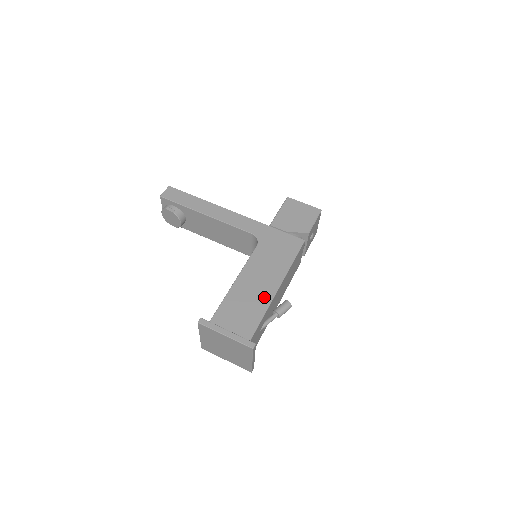
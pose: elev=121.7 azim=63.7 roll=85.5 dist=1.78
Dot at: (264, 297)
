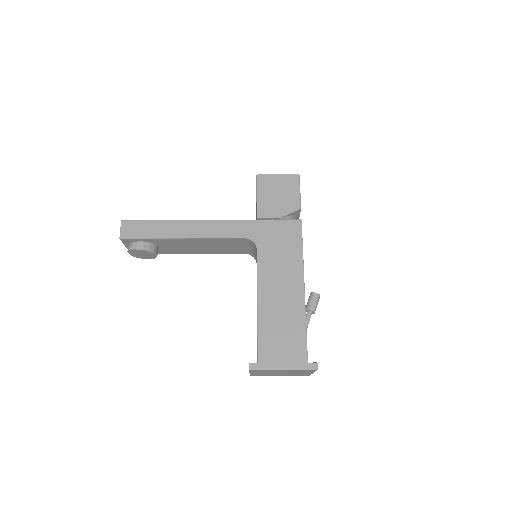
Dot at: (296, 306)
